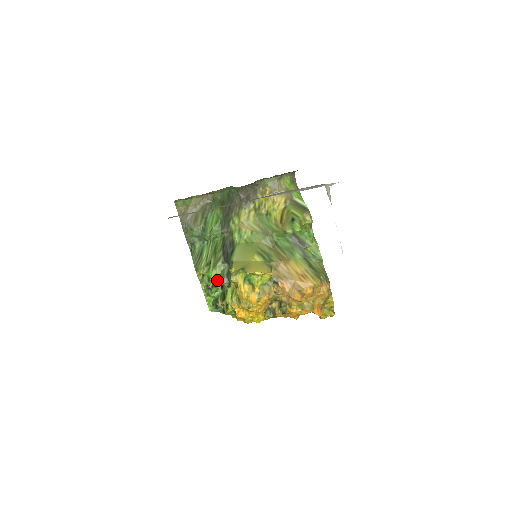
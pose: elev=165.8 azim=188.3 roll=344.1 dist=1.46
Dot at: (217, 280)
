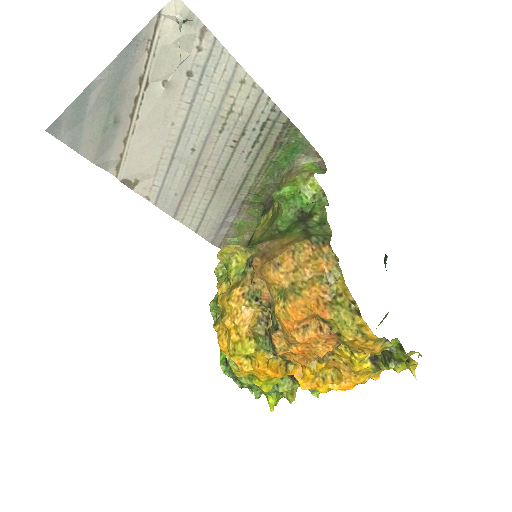
Dot at: occluded
